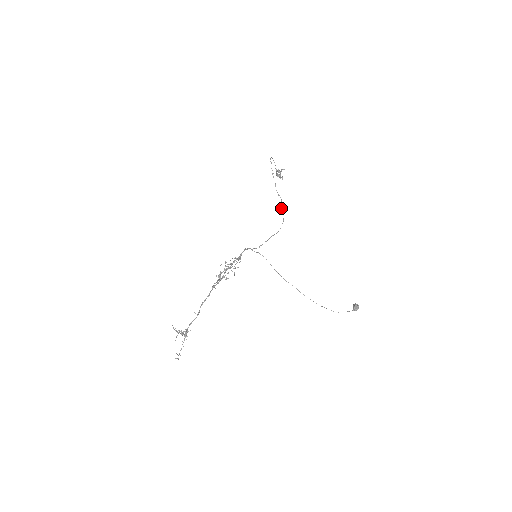
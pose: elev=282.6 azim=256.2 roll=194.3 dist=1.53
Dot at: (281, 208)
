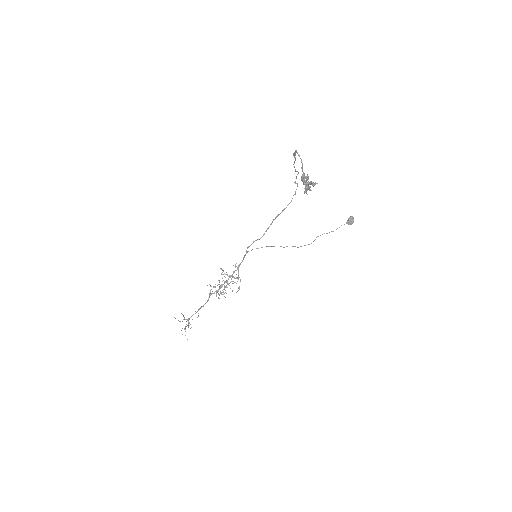
Dot at: occluded
